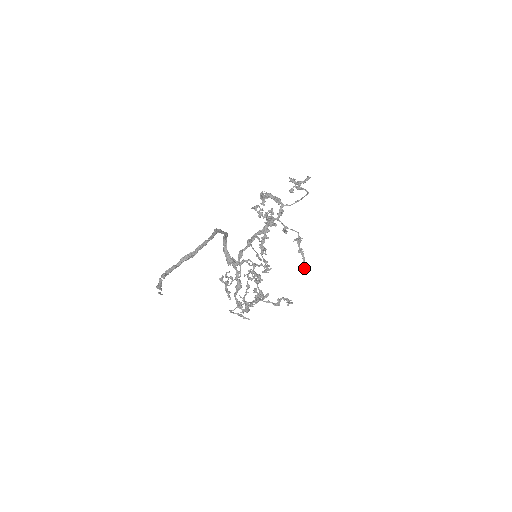
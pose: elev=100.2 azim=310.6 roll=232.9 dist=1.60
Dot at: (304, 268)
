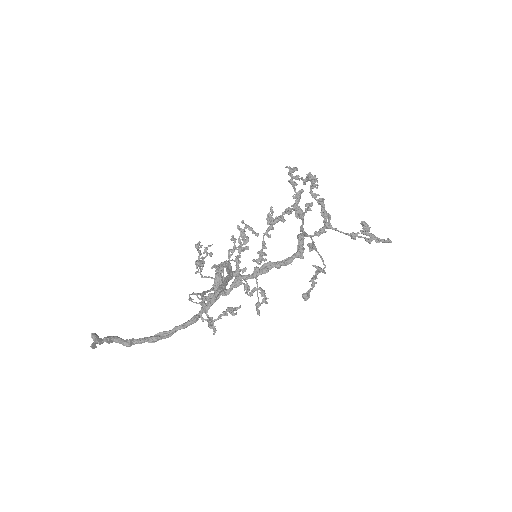
Dot at: (305, 300)
